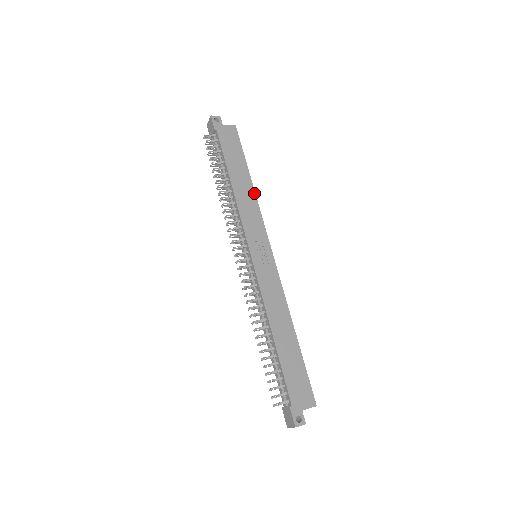
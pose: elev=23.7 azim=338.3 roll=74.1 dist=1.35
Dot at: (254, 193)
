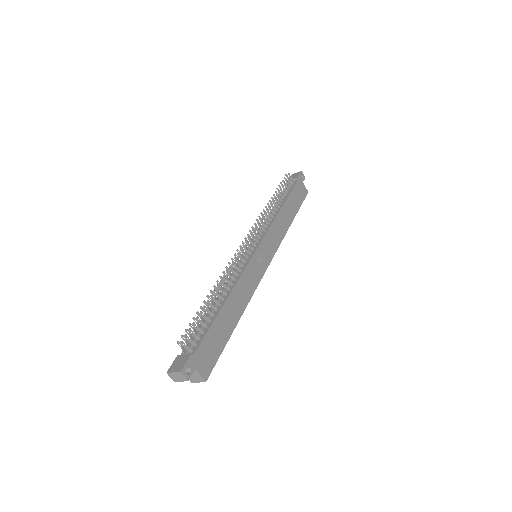
Dot at: (288, 228)
